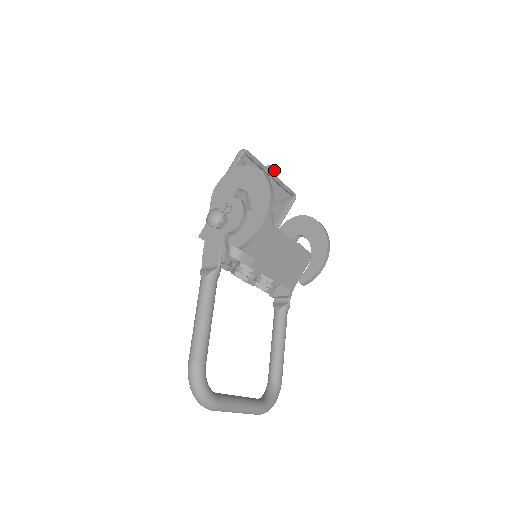
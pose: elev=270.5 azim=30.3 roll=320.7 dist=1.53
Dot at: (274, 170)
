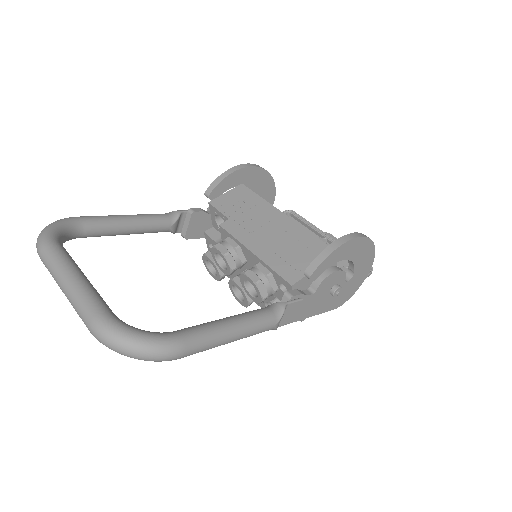
Dot at: (335, 238)
